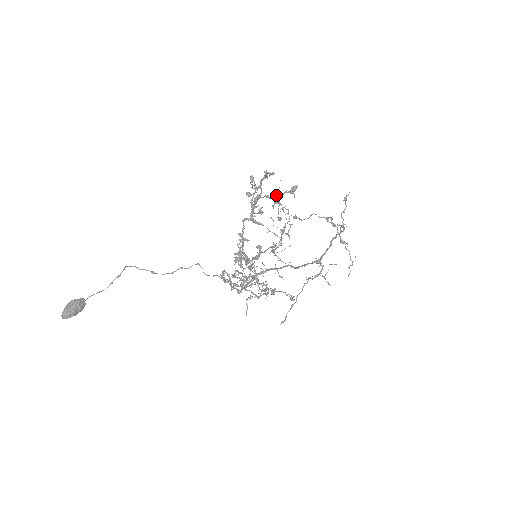
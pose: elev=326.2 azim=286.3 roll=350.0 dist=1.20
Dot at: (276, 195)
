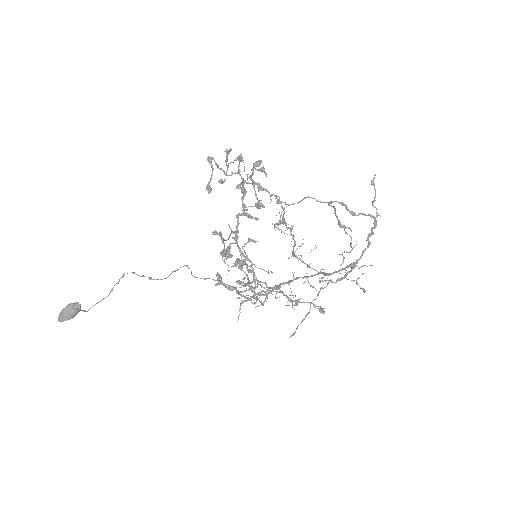
Dot at: (247, 177)
